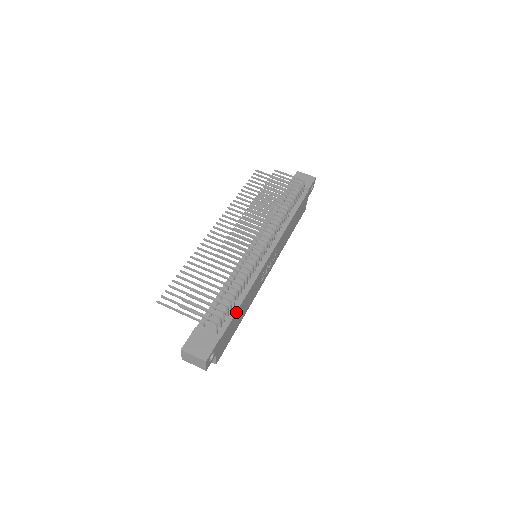
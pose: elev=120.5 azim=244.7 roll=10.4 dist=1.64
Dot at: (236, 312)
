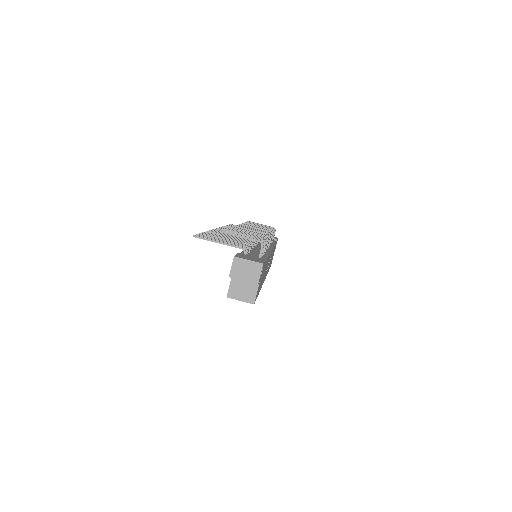
Dot at: (267, 258)
